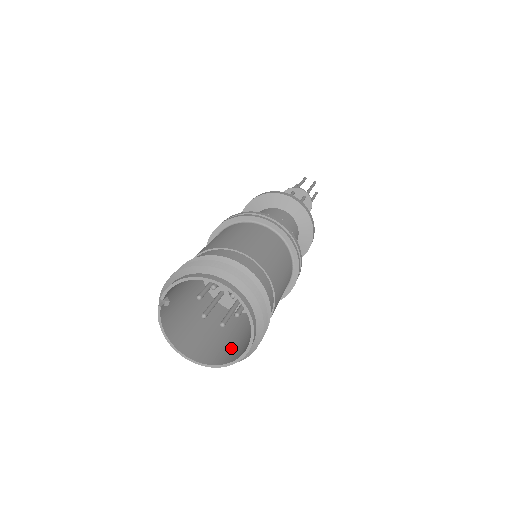
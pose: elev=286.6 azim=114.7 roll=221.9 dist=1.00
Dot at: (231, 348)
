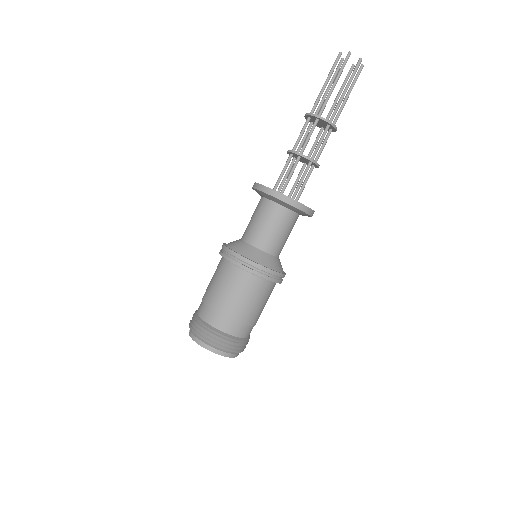
Dot at: occluded
